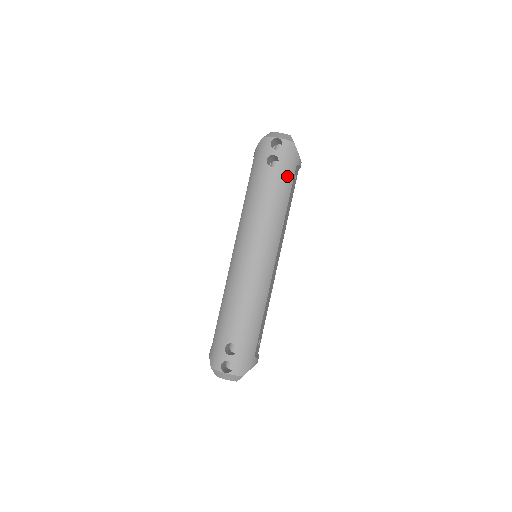
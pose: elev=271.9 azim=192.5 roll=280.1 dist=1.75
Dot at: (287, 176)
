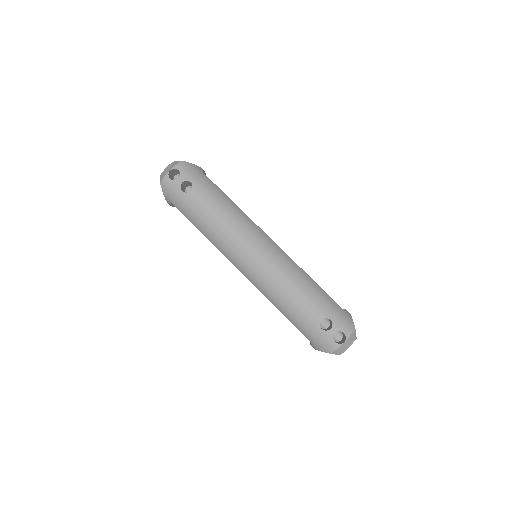
Dot at: (207, 184)
